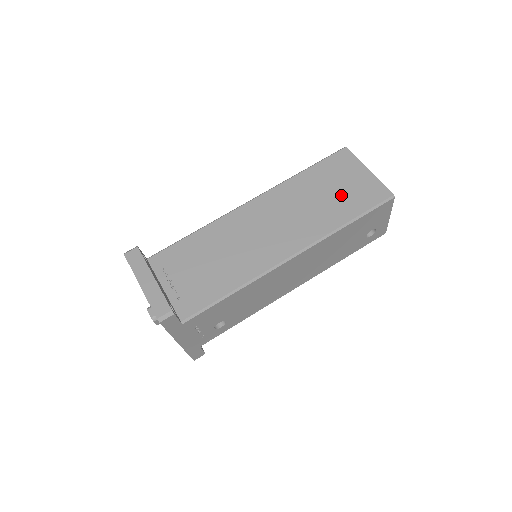
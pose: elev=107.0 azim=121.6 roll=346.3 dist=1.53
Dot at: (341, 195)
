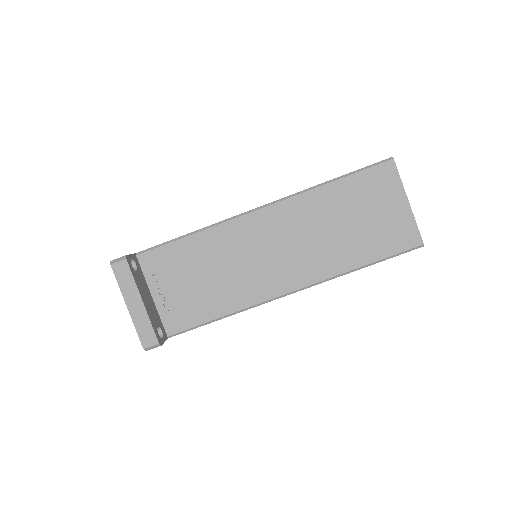
Dot at: (366, 229)
